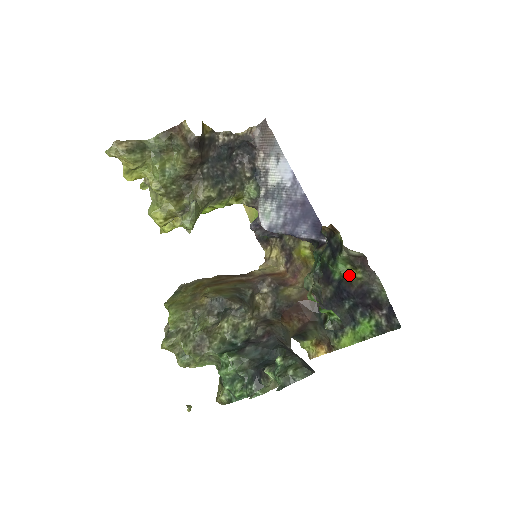
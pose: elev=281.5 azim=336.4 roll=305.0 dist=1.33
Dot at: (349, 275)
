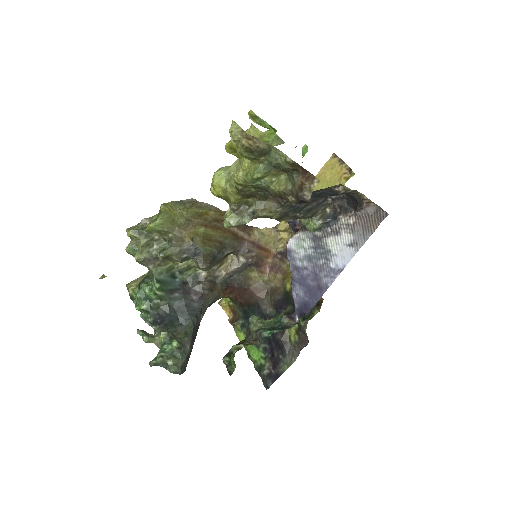
Dot at: (290, 328)
